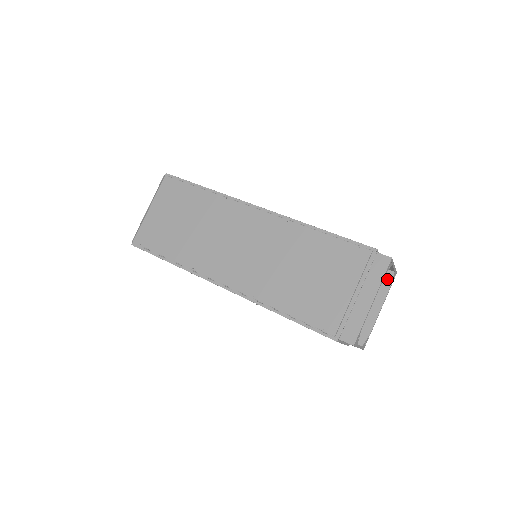
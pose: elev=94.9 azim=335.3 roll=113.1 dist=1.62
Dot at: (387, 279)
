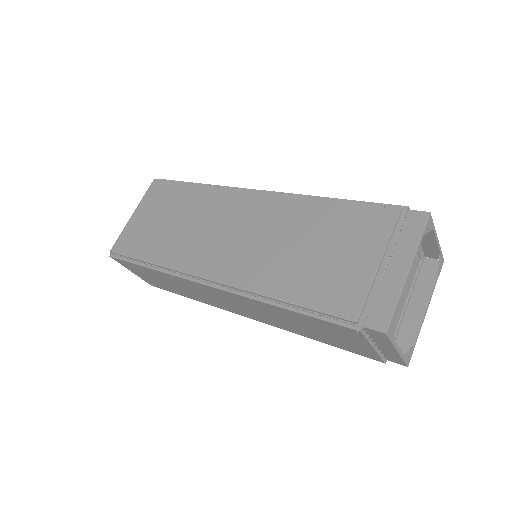
Dot at: (431, 270)
